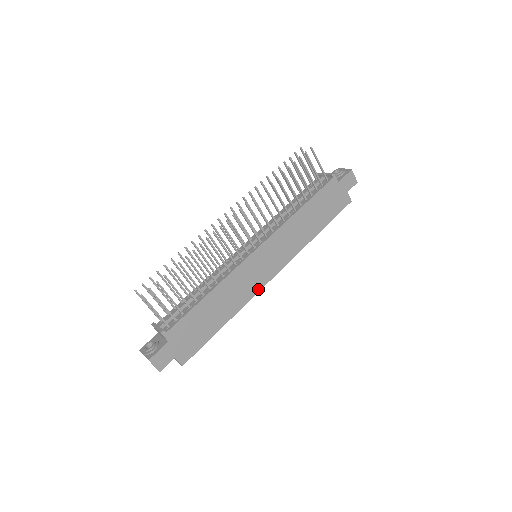
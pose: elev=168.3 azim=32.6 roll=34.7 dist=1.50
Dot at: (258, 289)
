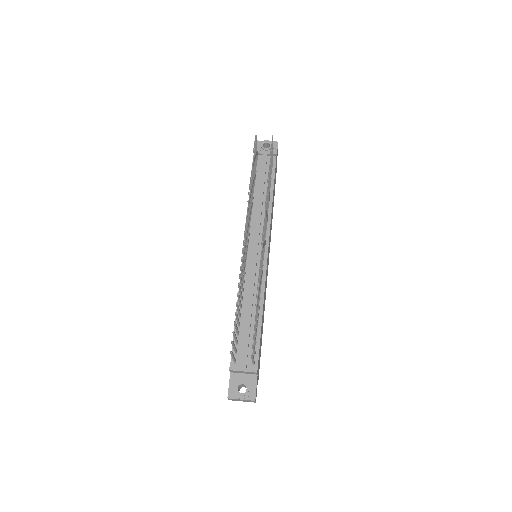
Dot at: (266, 284)
